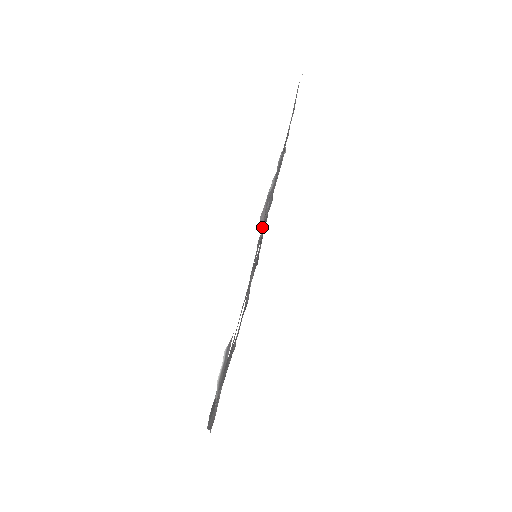
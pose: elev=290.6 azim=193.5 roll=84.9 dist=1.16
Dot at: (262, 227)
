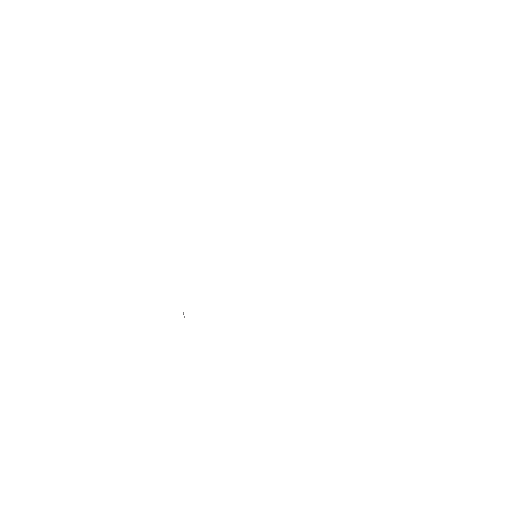
Dot at: occluded
